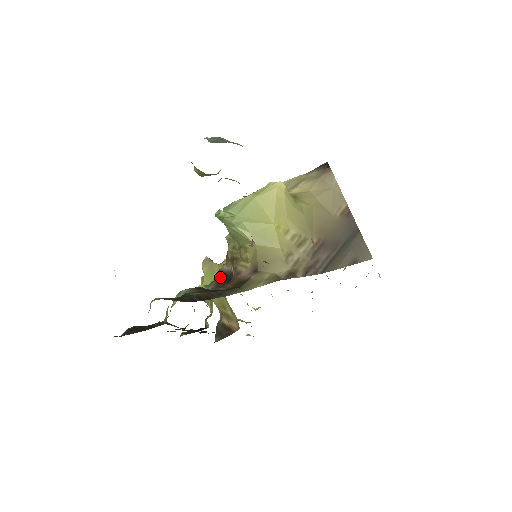
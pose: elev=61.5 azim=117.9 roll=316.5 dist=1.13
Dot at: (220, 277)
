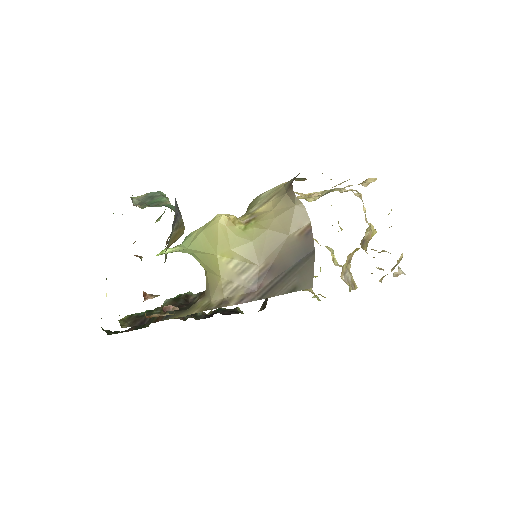
Dot at: occluded
